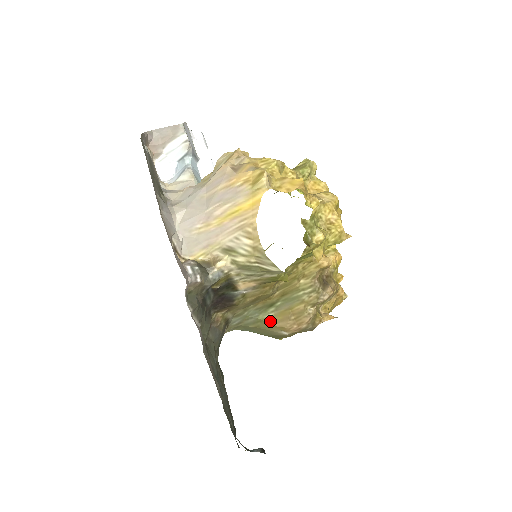
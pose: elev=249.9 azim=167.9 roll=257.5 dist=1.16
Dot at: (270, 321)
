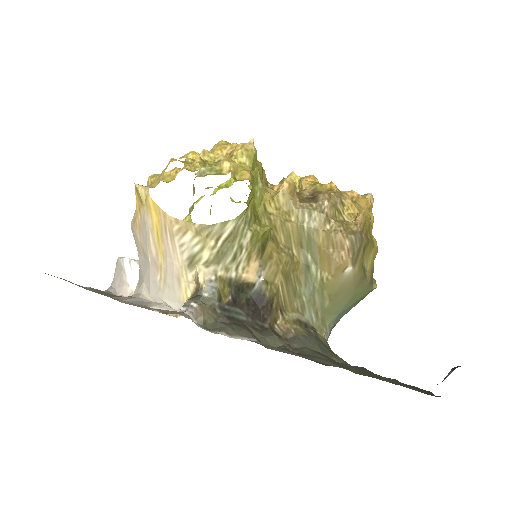
Dot at: (325, 278)
